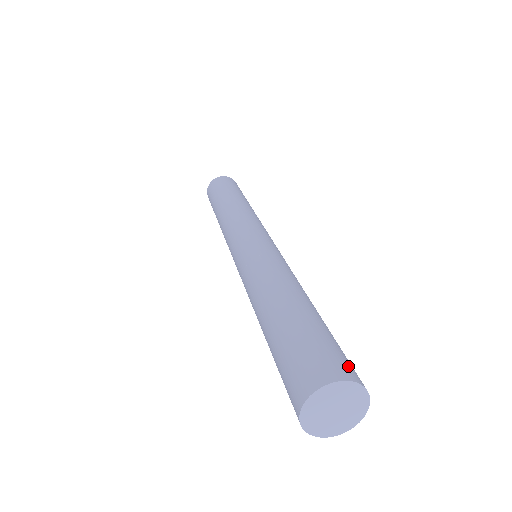
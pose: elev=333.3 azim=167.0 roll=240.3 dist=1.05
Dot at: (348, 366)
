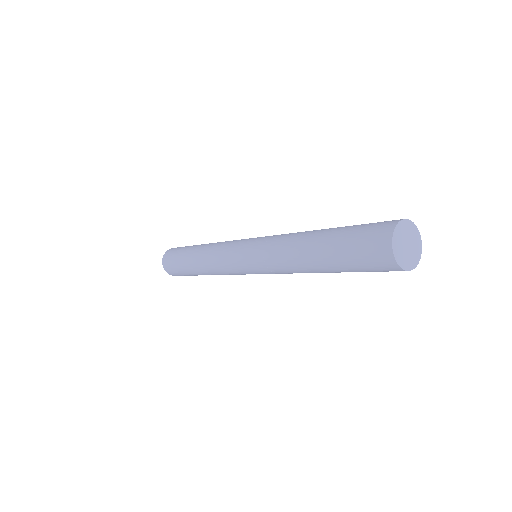
Dot at: occluded
